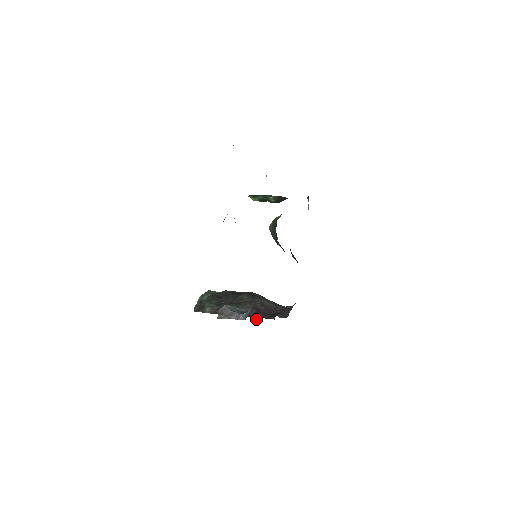
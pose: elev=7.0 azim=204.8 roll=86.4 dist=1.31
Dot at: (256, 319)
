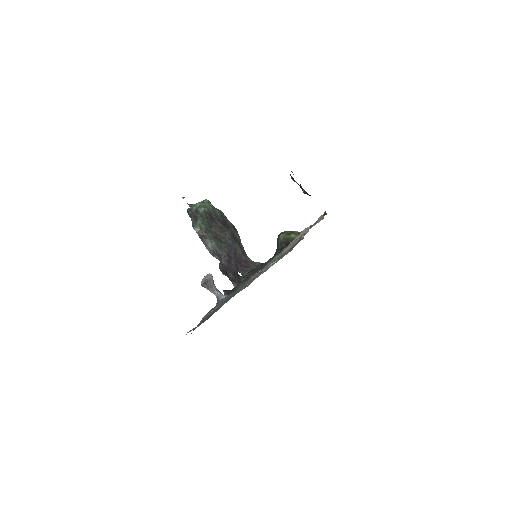
Dot at: (224, 292)
